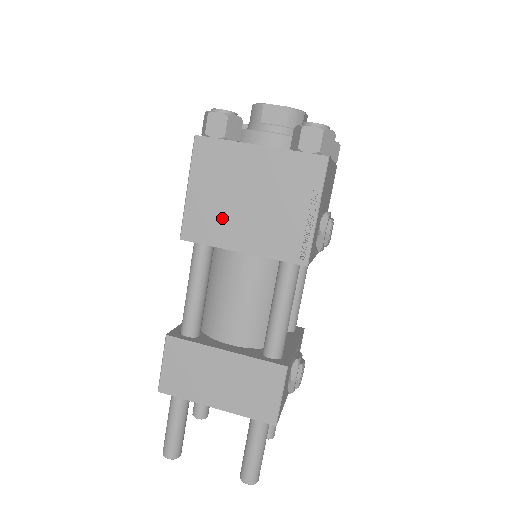
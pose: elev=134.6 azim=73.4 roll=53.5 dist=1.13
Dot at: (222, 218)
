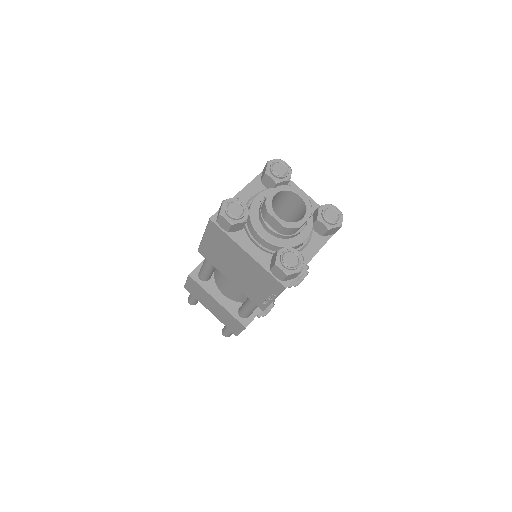
Dot at: (221, 262)
